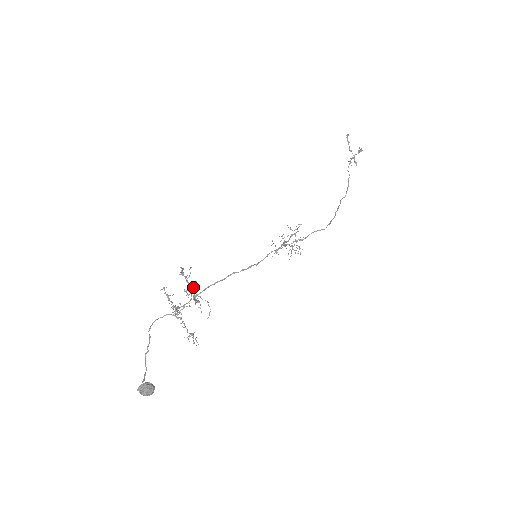
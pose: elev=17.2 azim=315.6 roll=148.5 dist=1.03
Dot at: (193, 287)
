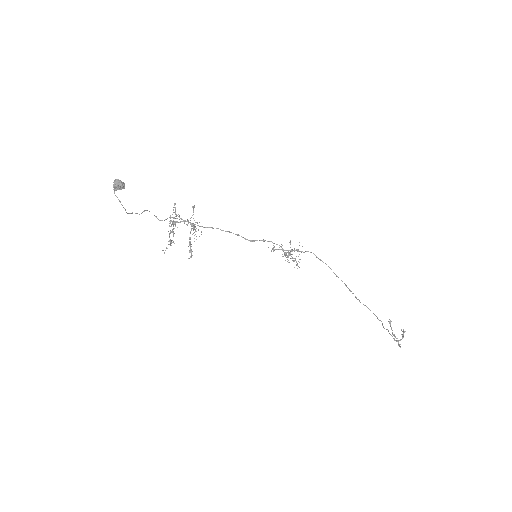
Dot at: (195, 231)
